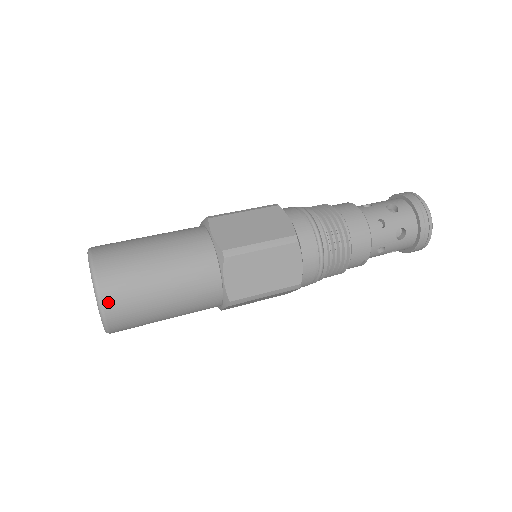
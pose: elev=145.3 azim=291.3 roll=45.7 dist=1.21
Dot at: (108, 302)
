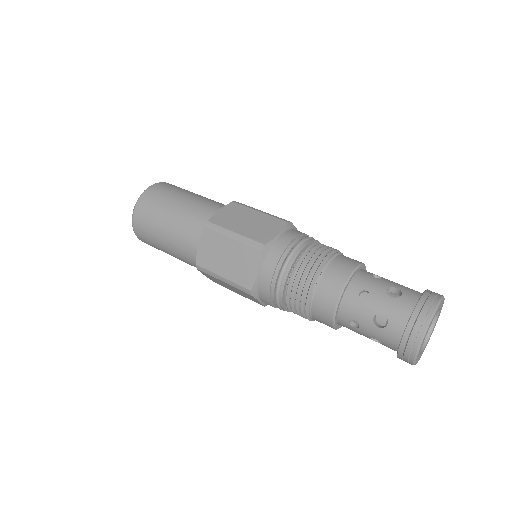
Dot at: (142, 241)
